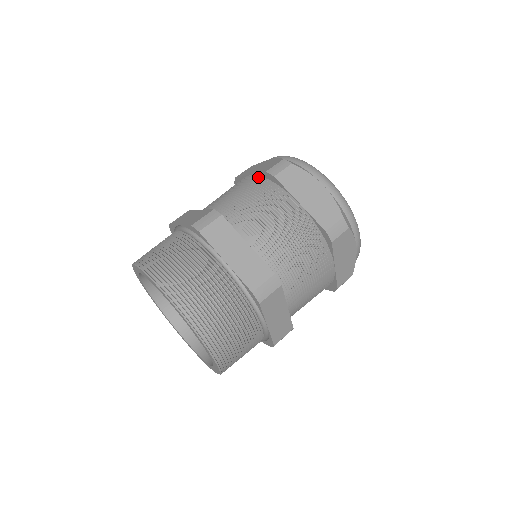
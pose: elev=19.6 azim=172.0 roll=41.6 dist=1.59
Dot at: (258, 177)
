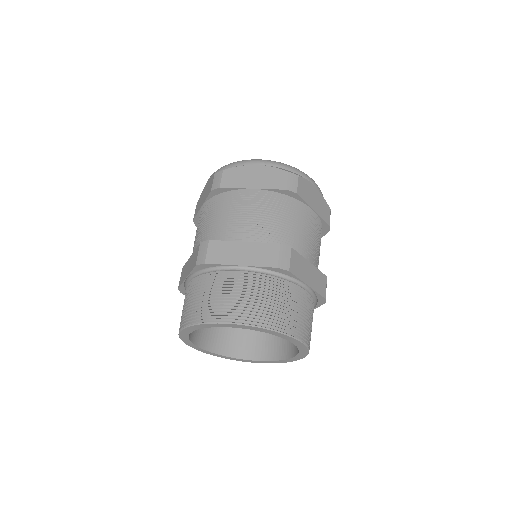
Dot at: (209, 201)
